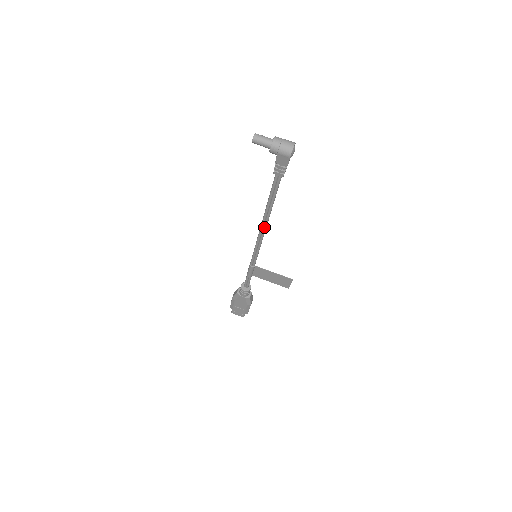
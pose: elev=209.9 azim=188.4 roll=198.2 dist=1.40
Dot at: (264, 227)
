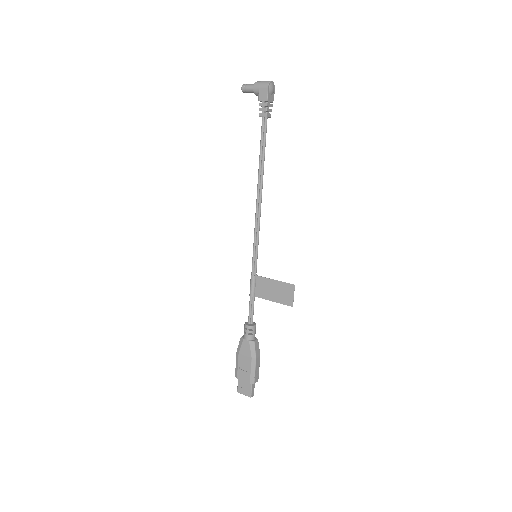
Dot at: (259, 200)
